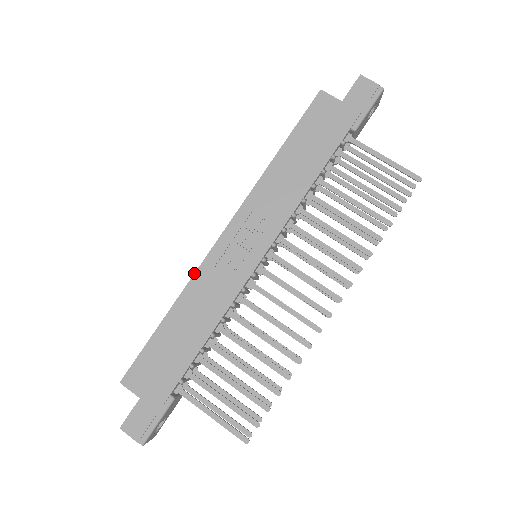
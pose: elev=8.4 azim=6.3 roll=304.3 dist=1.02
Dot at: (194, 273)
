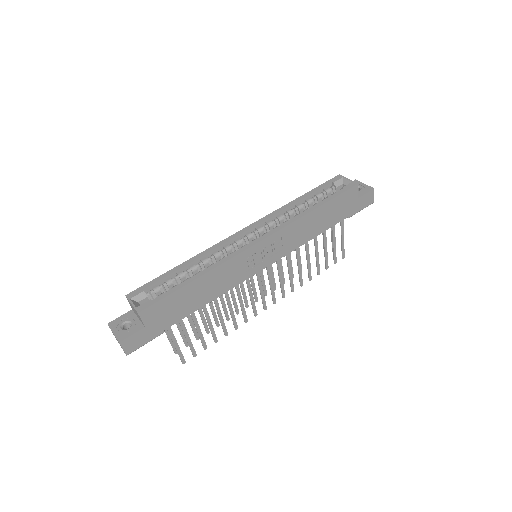
Dot at: (229, 259)
